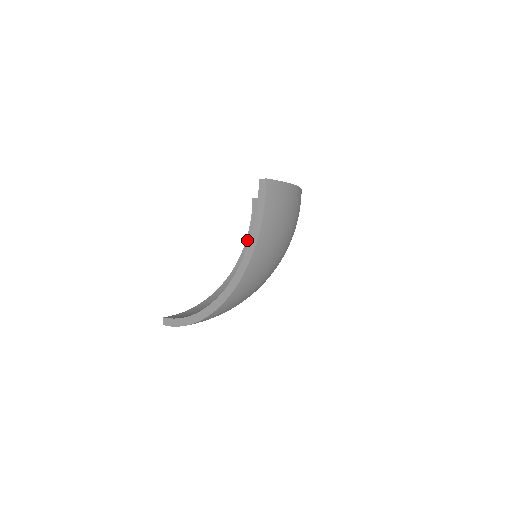
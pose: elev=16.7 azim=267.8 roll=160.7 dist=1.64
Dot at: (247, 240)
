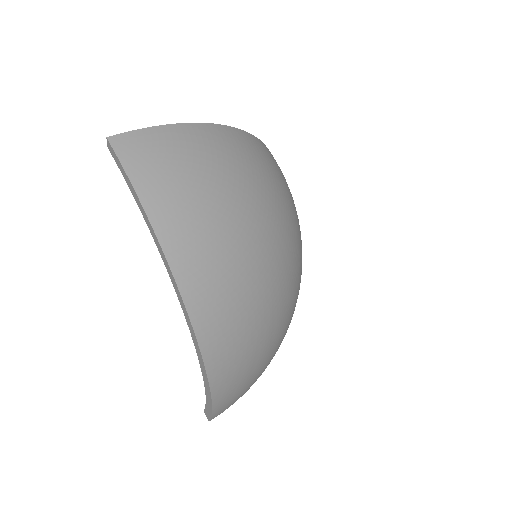
Dot at: occluded
